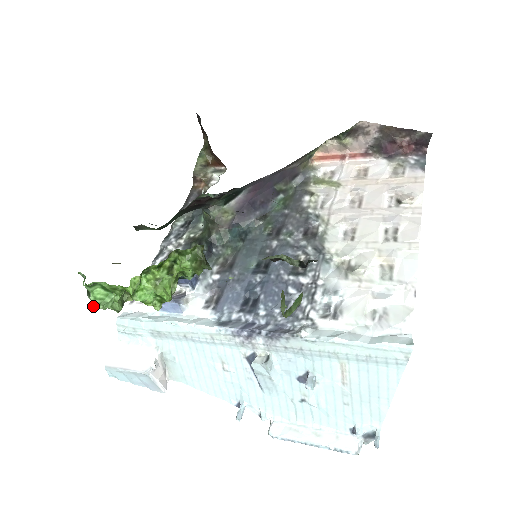
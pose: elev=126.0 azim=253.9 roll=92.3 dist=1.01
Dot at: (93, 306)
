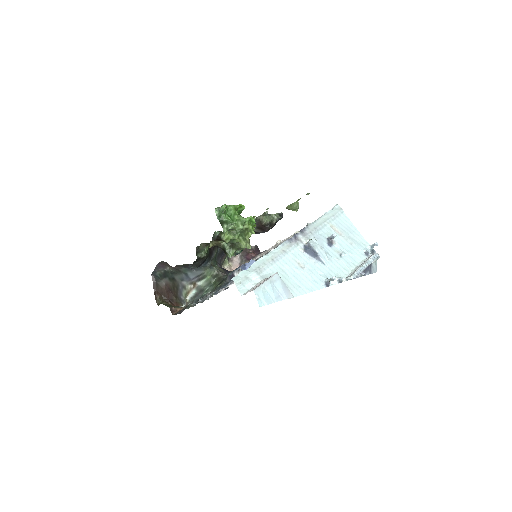
Dot at: (232, 222)
